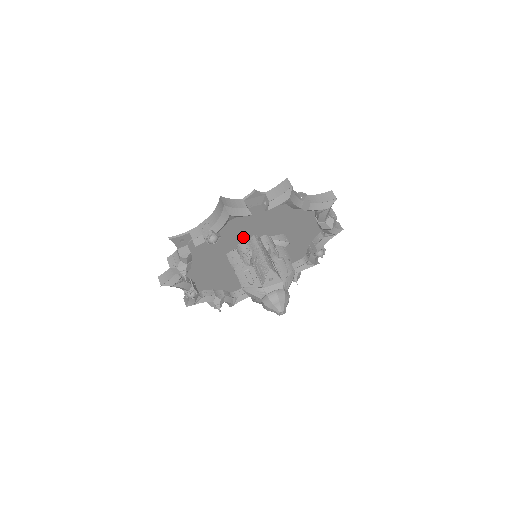
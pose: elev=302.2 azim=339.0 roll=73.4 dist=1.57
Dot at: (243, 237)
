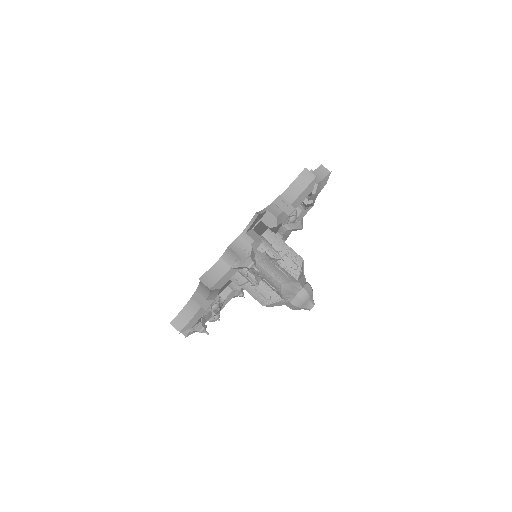
Dot at: (265, 229)
